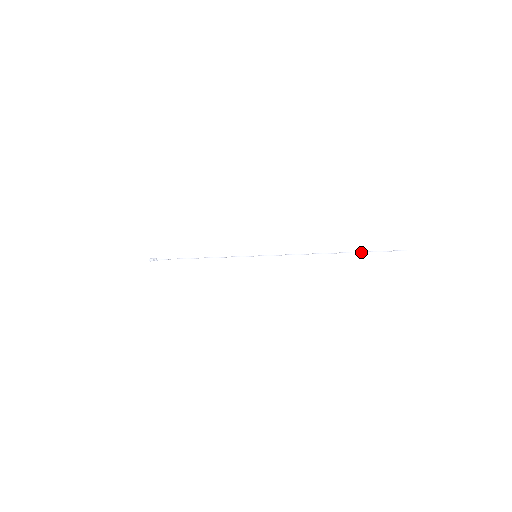
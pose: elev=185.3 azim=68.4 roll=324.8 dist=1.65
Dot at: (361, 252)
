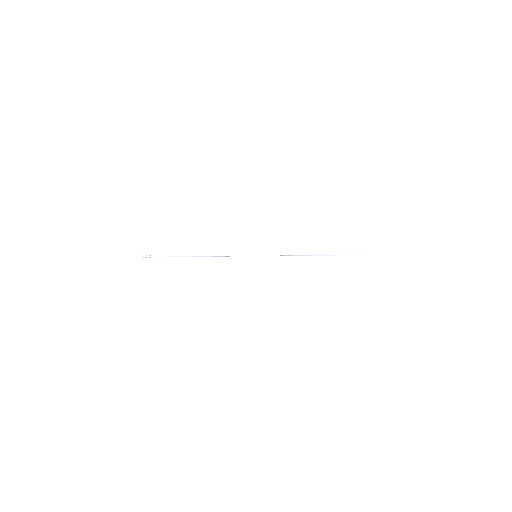
Dot at: occluded
